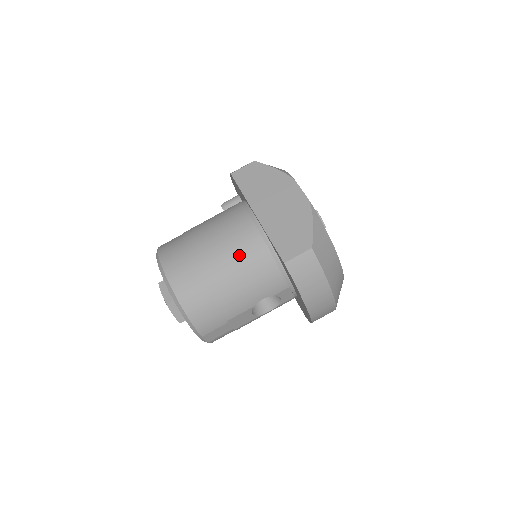
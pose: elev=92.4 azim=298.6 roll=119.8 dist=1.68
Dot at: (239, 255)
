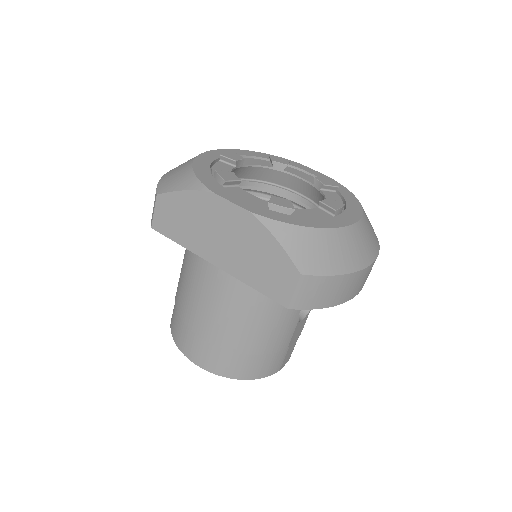
Dot at: (240, 310)
